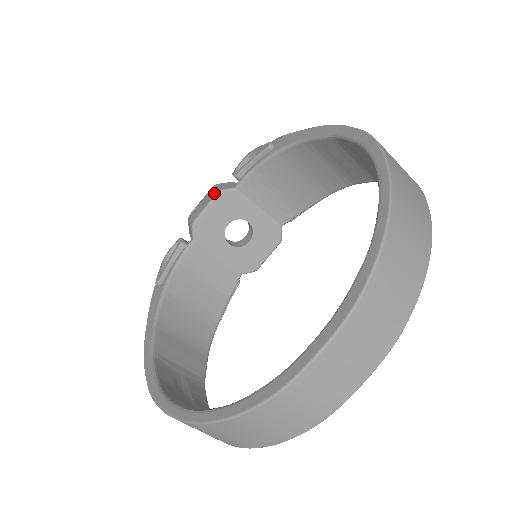
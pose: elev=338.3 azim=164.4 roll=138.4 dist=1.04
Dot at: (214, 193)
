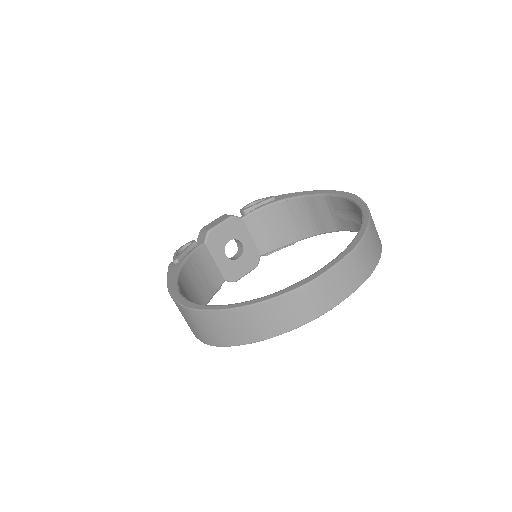
Dot at: (227, 216)
